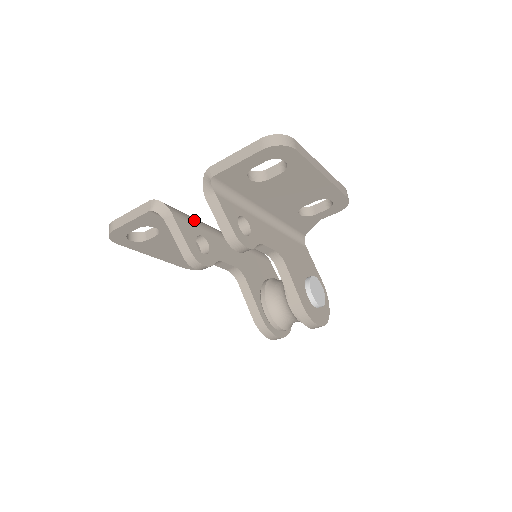
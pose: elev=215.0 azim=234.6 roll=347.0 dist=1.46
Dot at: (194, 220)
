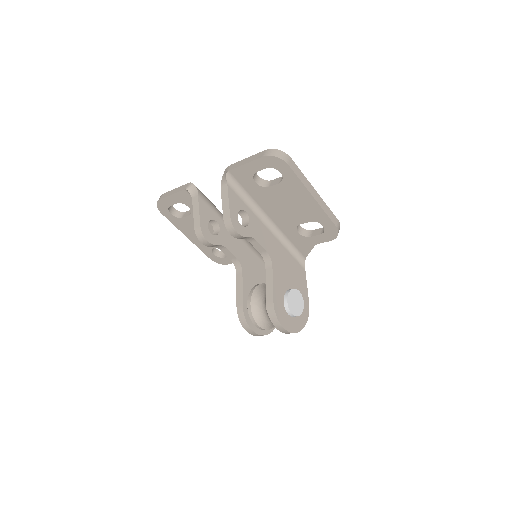
Dot at: (216, 209)
